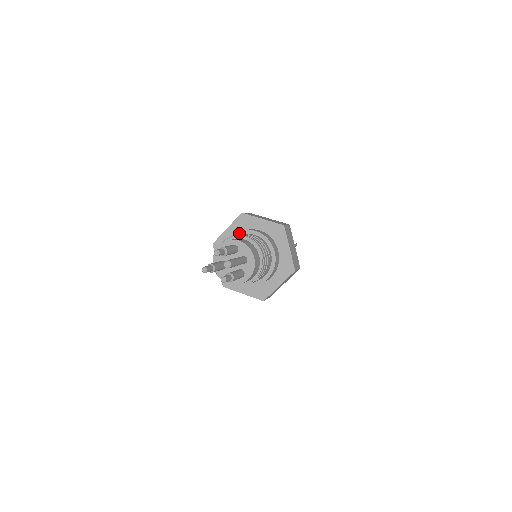
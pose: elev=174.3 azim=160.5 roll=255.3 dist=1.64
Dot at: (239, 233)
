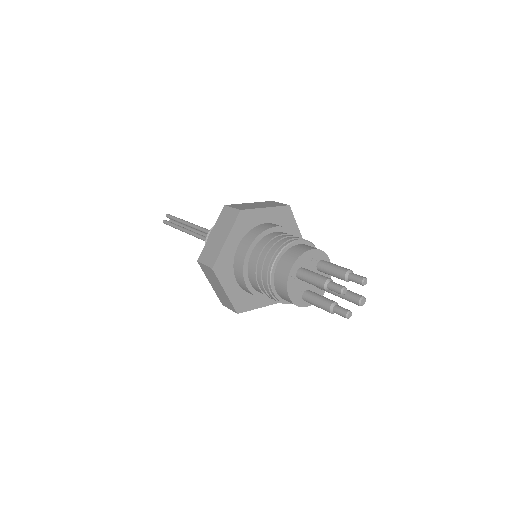
Dot at: (286, 230)
